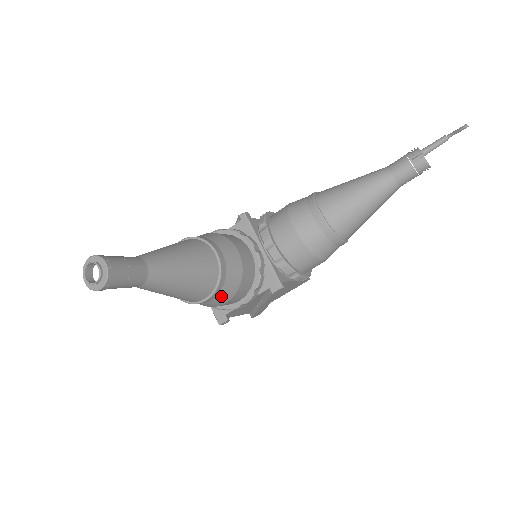
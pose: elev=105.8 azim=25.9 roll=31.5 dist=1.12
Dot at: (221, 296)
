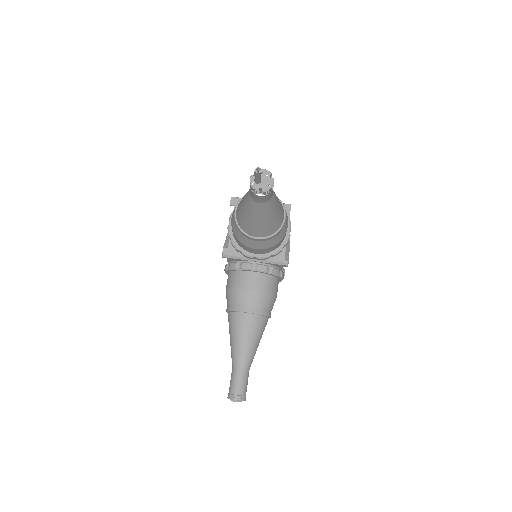
Dot at: (272, 307)
